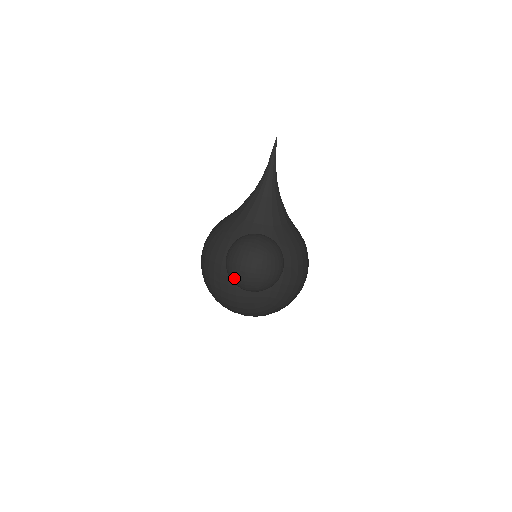
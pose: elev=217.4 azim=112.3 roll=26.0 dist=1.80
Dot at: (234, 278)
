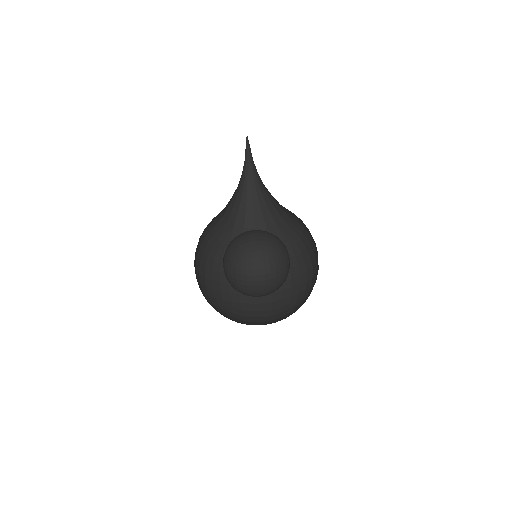
Dot at: (245, 290)
